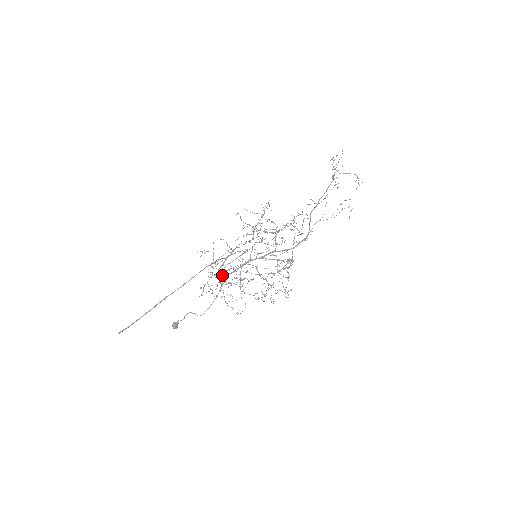
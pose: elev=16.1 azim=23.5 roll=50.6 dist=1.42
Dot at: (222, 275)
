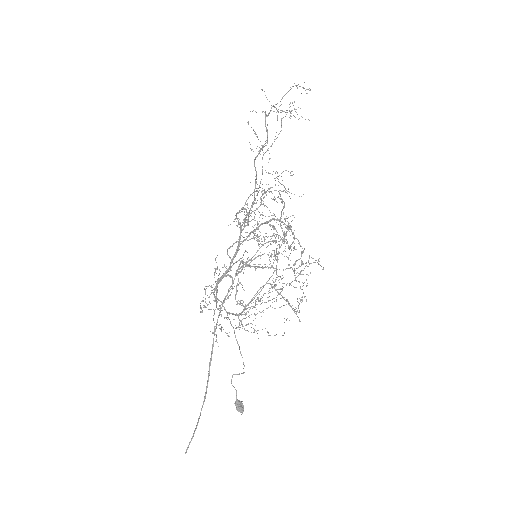
Dot at: occluded
